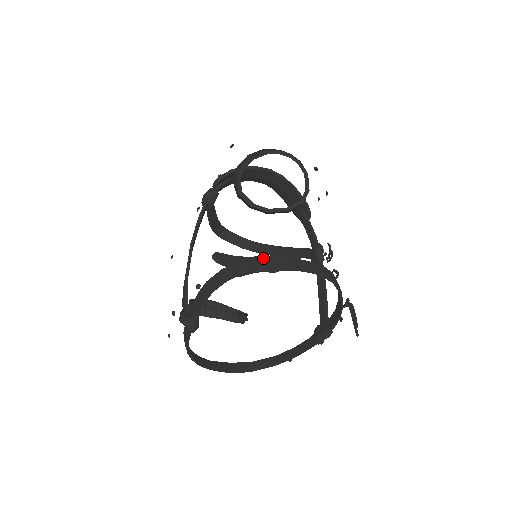
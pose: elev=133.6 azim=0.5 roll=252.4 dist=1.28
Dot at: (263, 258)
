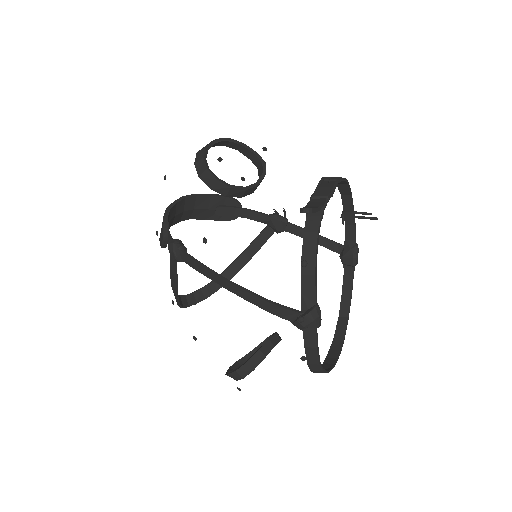
Dot at: (316, 193)
